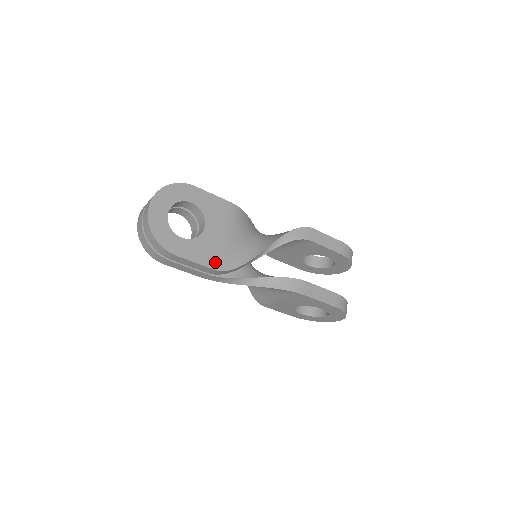
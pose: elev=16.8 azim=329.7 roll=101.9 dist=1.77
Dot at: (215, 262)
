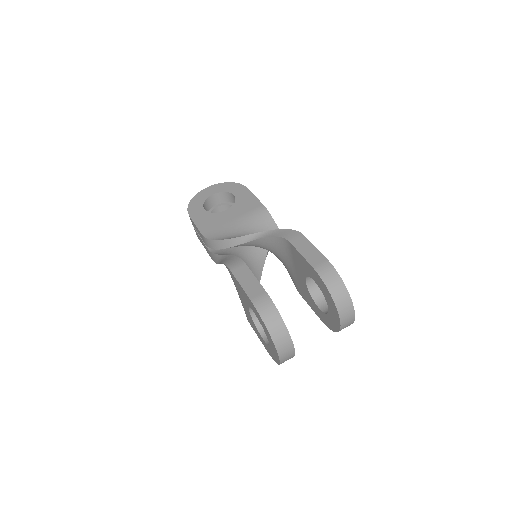
Dot at: (208, 231)
